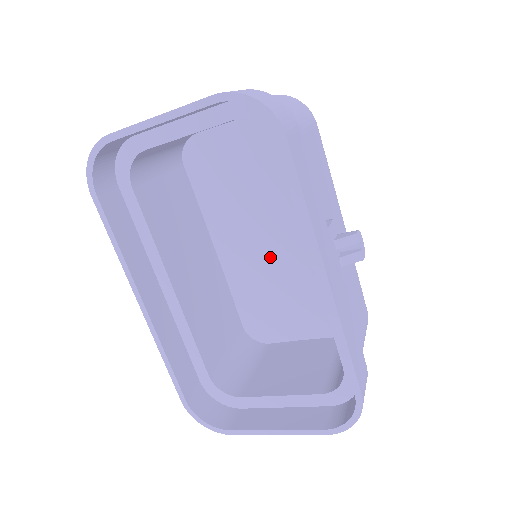
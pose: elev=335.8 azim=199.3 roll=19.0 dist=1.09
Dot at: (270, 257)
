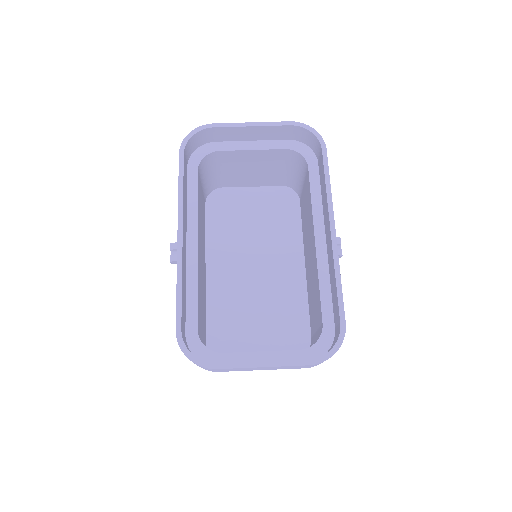
Dot at: (250, 283)
